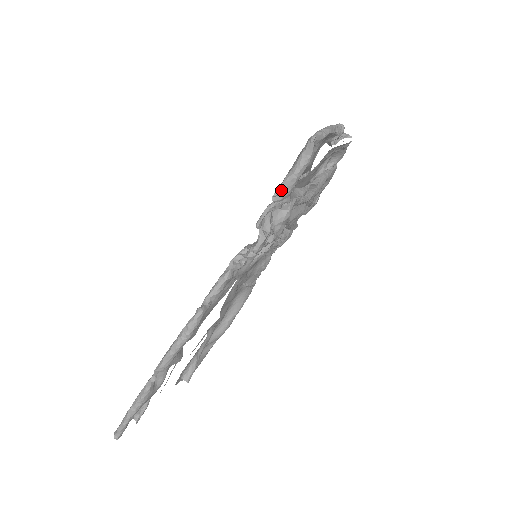
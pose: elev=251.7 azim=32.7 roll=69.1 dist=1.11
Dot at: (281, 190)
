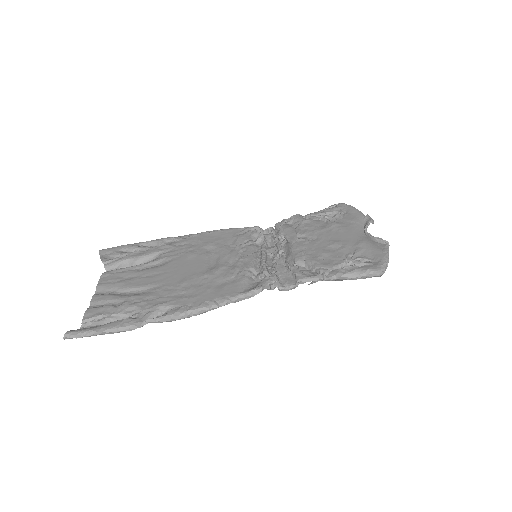
Dot at: (335, 279)
